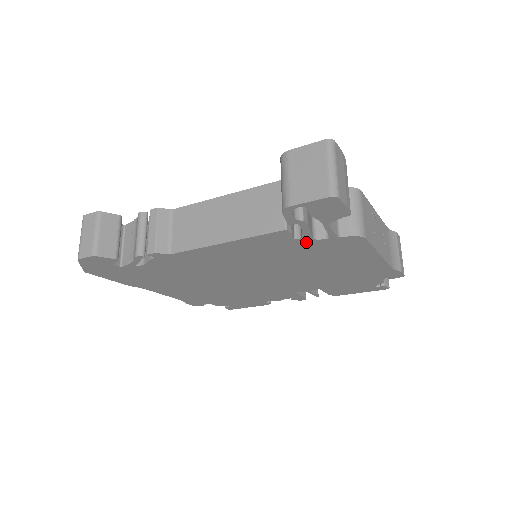
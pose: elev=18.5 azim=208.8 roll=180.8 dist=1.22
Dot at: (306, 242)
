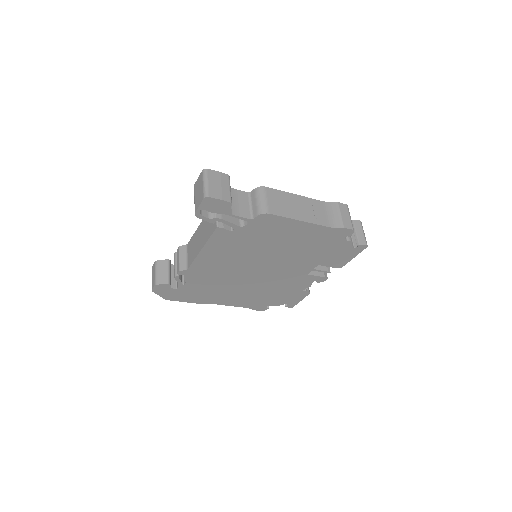
Dot at: (241, 231)
